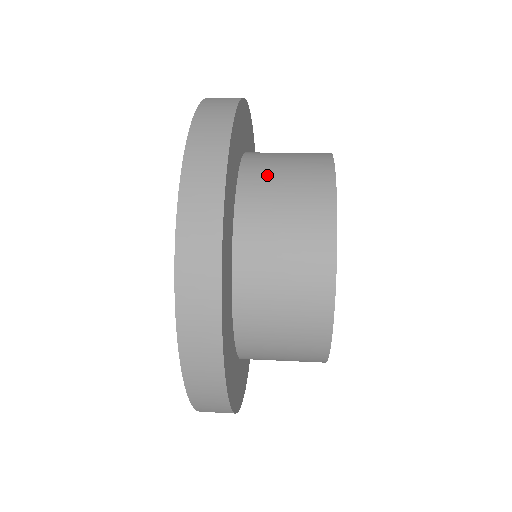
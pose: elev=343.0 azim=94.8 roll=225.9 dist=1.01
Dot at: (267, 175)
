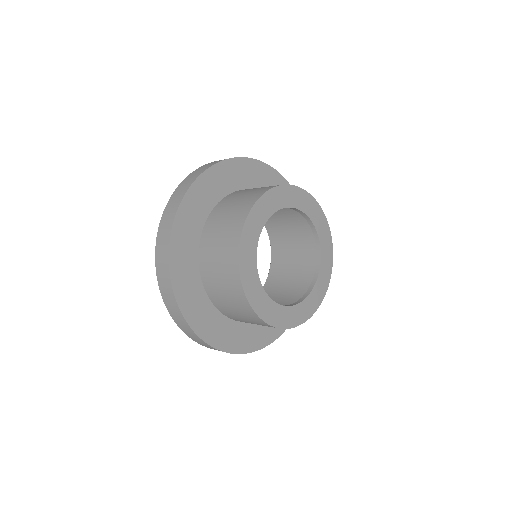
Dot at: (228, 203)
